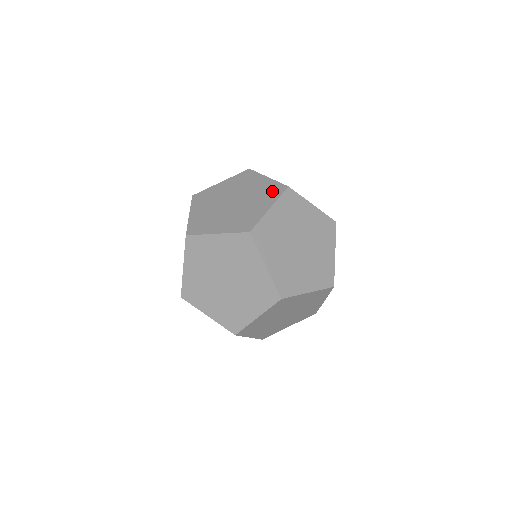
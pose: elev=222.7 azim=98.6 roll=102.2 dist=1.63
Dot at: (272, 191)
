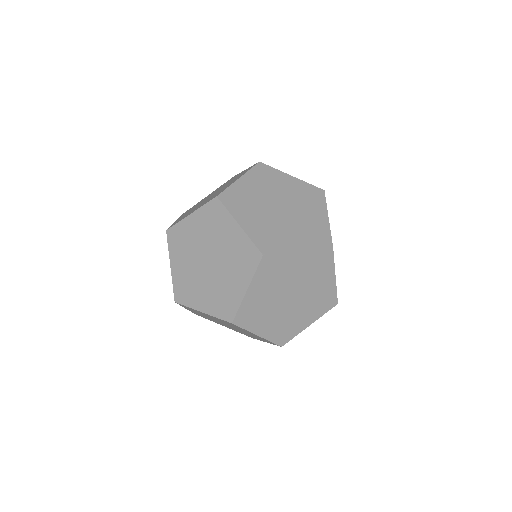
Dot at: (246, 258)
